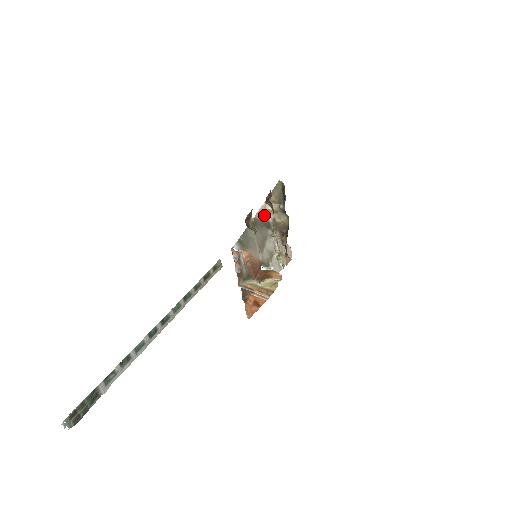
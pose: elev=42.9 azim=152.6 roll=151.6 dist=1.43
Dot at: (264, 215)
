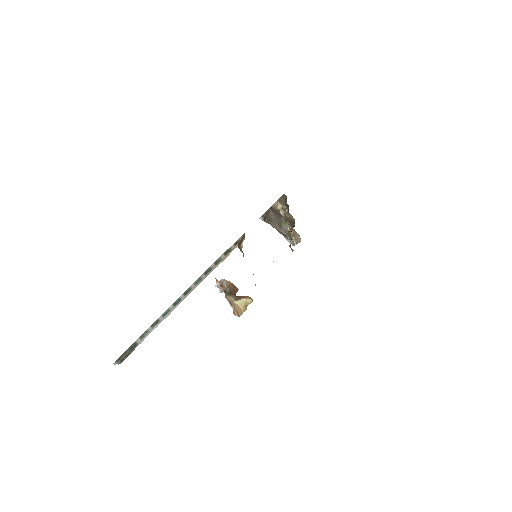
Dot at: (277, 209)
